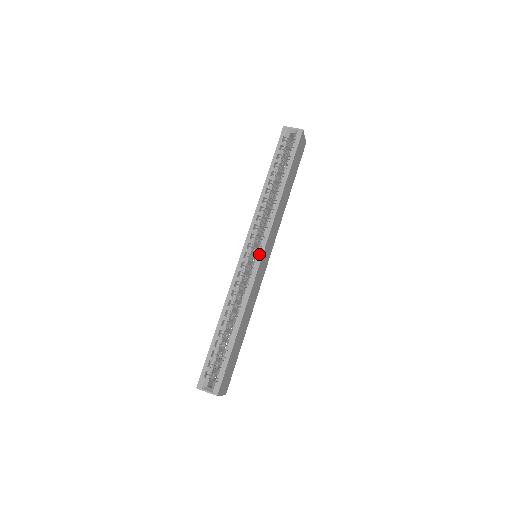
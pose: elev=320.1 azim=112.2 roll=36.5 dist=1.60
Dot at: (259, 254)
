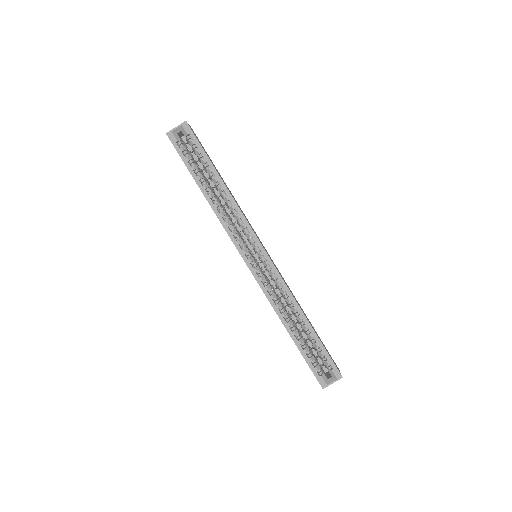
Dot at: (262, 254)
